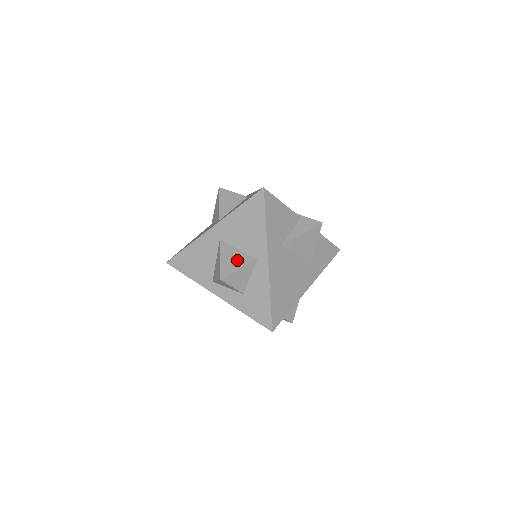
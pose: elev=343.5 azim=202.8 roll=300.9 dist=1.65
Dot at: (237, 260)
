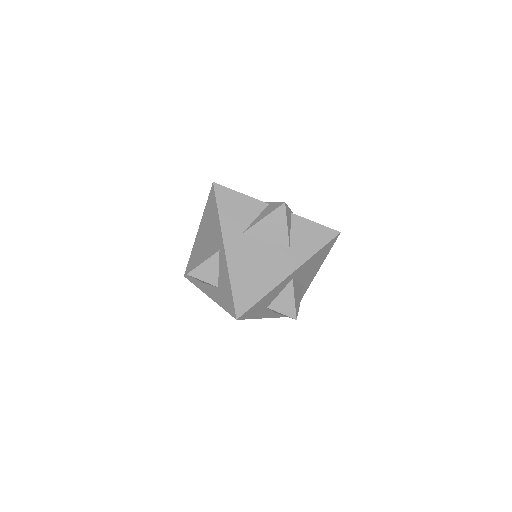
Dot at: (205, 255)
